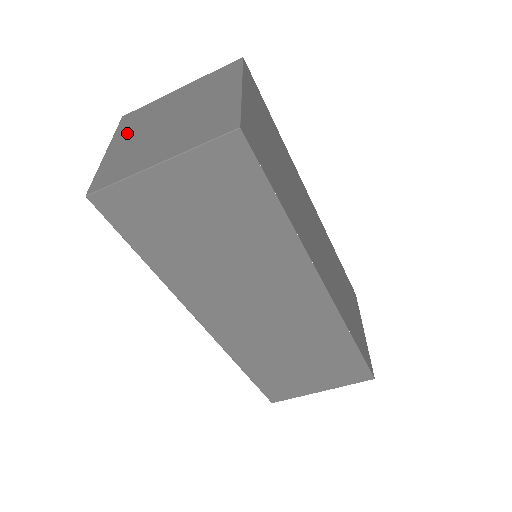
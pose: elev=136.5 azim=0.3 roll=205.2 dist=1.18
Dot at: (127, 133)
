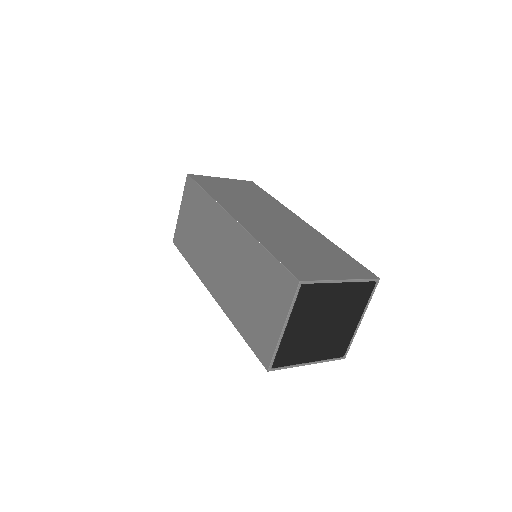
Dot at: occluded
